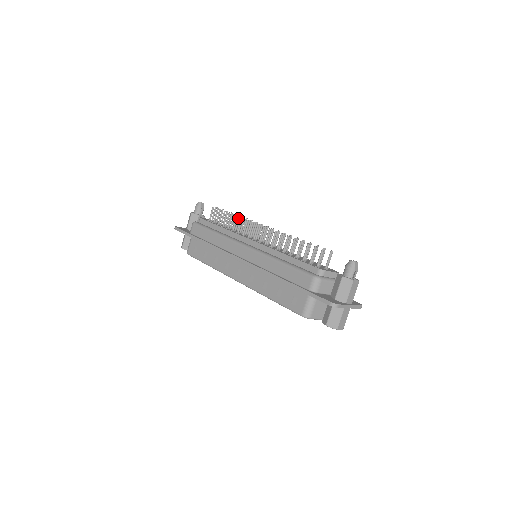
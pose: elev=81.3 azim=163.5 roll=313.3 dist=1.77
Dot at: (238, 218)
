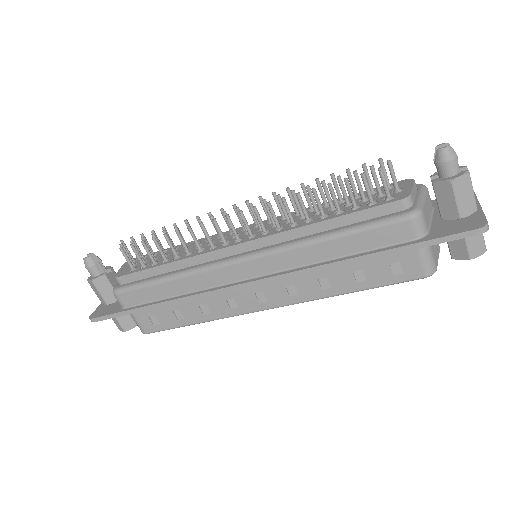
Dot at: occluded
